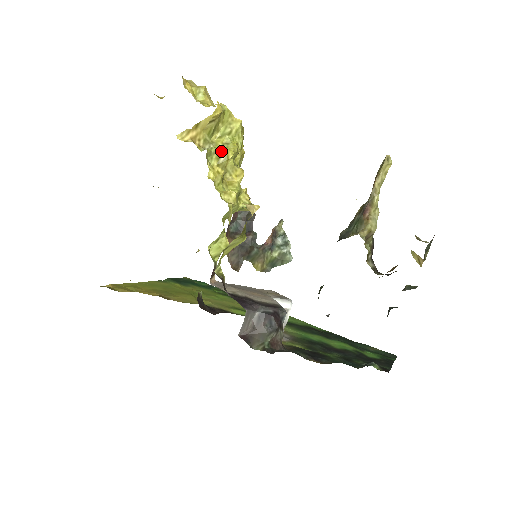
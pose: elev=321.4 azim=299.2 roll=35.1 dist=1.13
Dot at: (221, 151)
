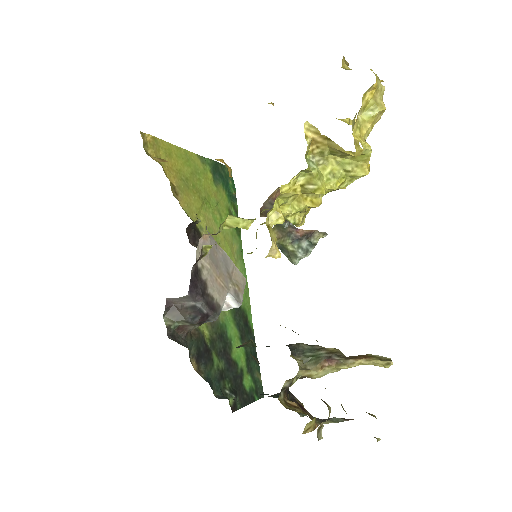
Dot at: (317, 181)
